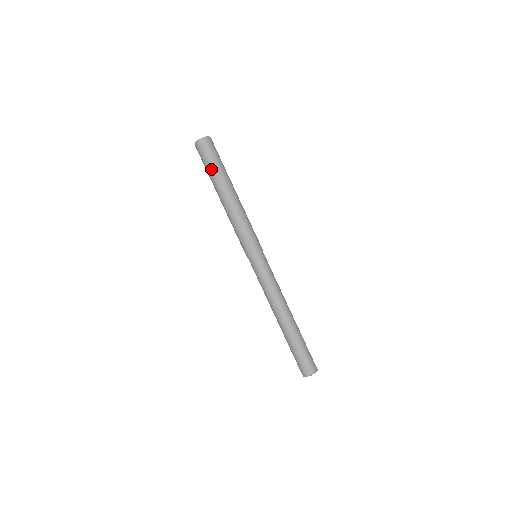
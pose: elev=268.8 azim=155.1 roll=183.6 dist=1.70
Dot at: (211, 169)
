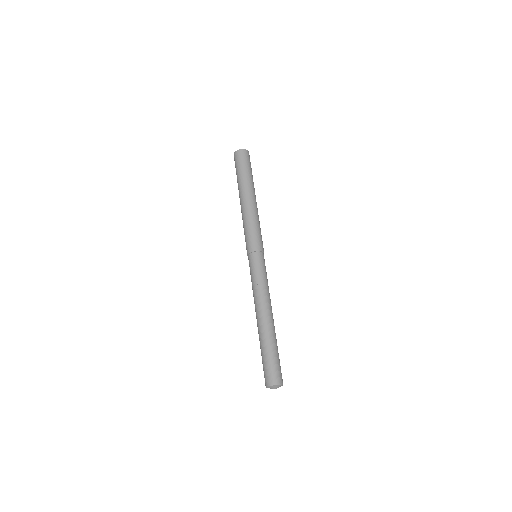
Dot at: (240, 173)
